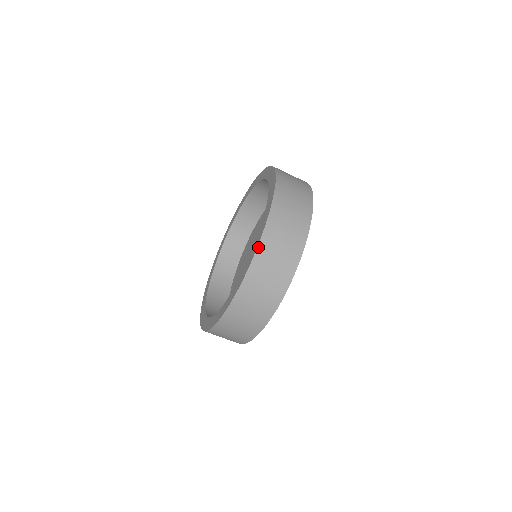
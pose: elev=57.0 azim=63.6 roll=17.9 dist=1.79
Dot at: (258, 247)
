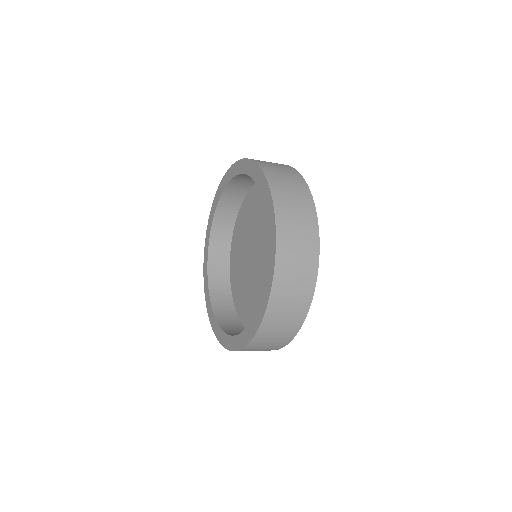
Dot at: (240, 350)
